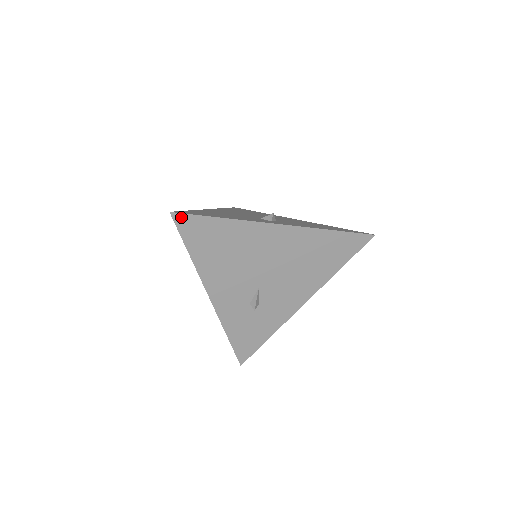
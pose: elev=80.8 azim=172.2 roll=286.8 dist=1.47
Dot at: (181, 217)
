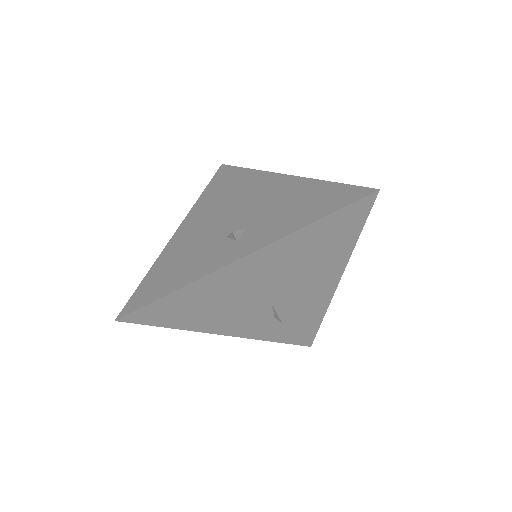
Dot at: (130, 316)
